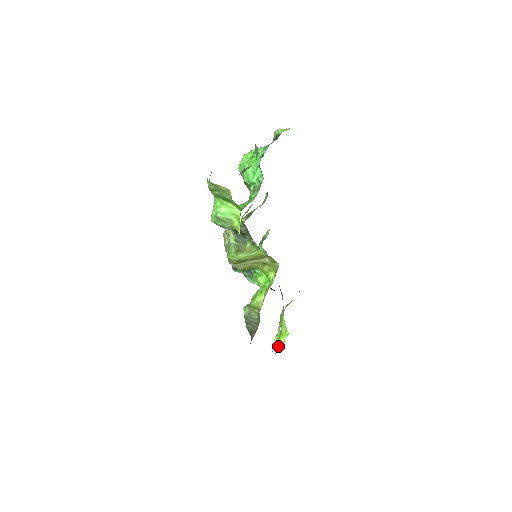
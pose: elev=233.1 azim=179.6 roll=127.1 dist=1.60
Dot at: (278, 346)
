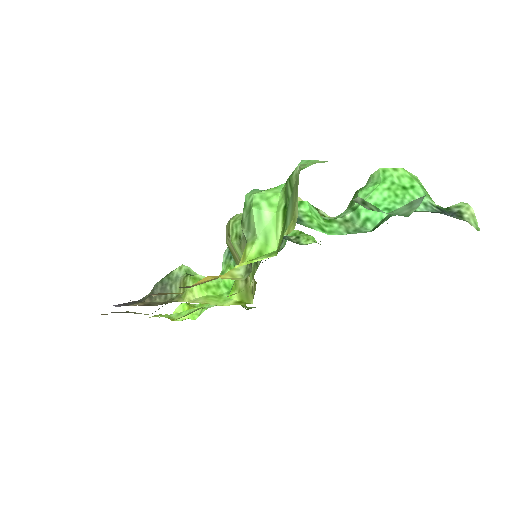
Dot at: occluded
